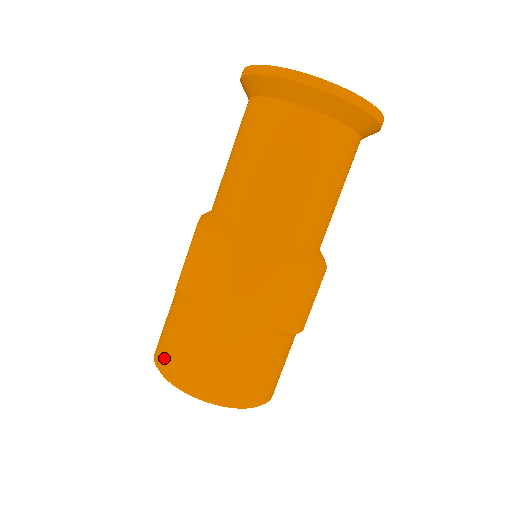
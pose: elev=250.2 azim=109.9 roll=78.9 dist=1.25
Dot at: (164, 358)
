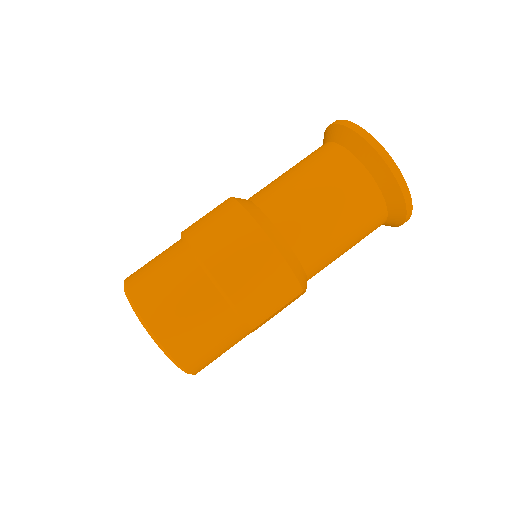
Dot at: (135, 274)
